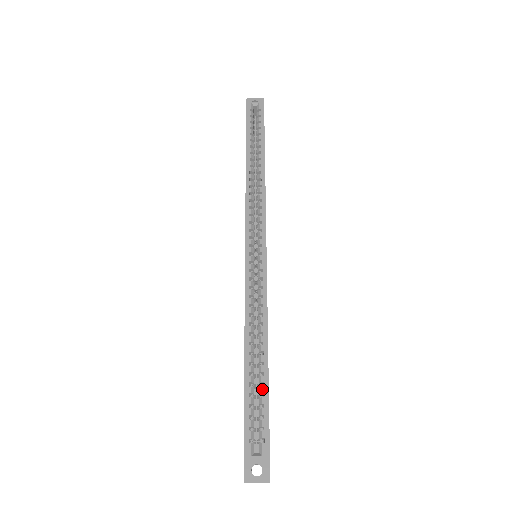
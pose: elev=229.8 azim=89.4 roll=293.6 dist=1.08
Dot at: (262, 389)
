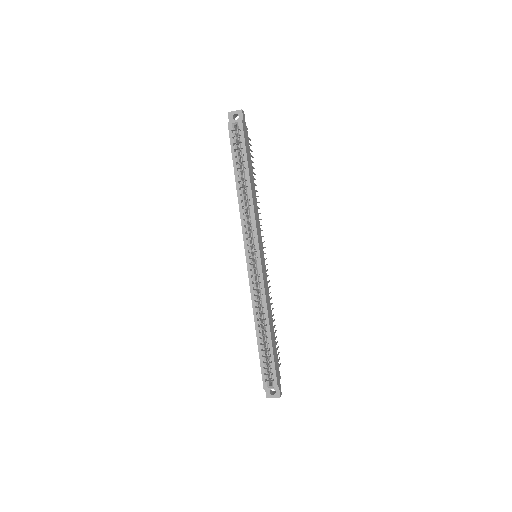
Dot at: (269, 352)
